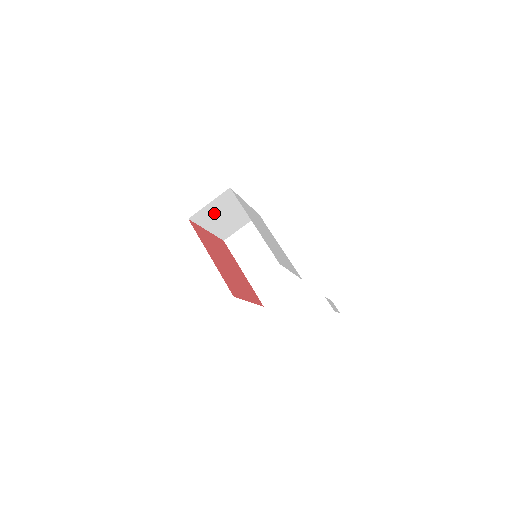
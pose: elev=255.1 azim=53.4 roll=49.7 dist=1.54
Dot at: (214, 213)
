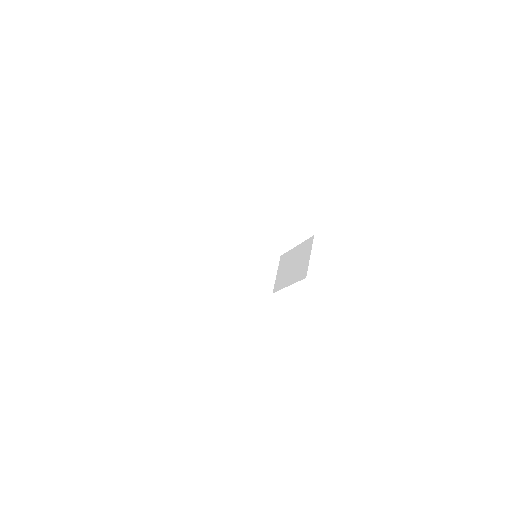
Dot at: occluded
